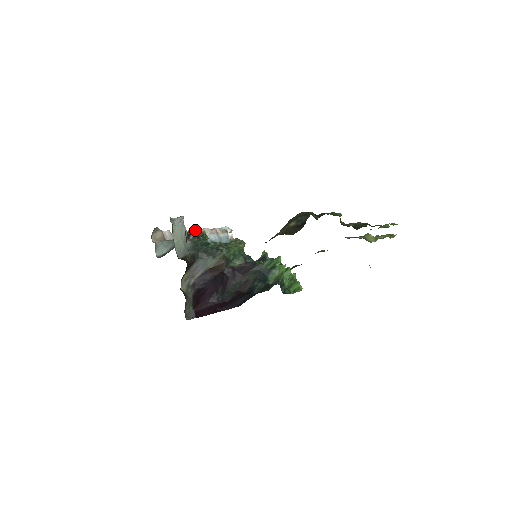
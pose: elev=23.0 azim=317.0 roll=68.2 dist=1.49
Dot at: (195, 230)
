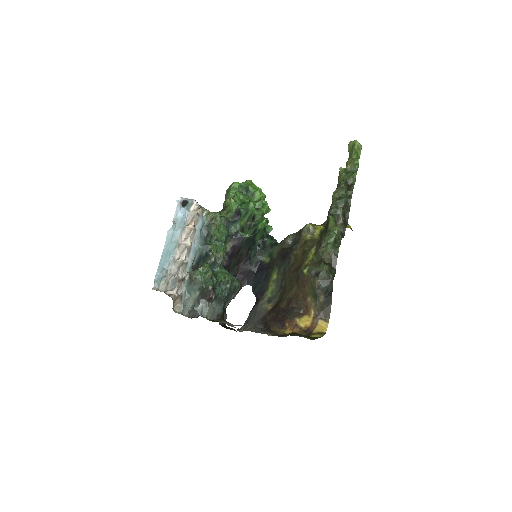
Dot at: (185, 255)
